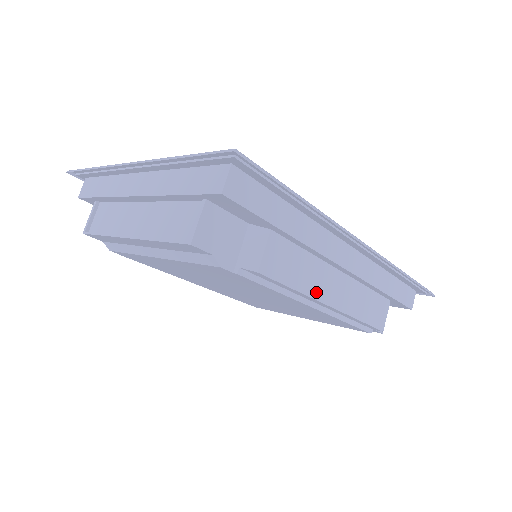
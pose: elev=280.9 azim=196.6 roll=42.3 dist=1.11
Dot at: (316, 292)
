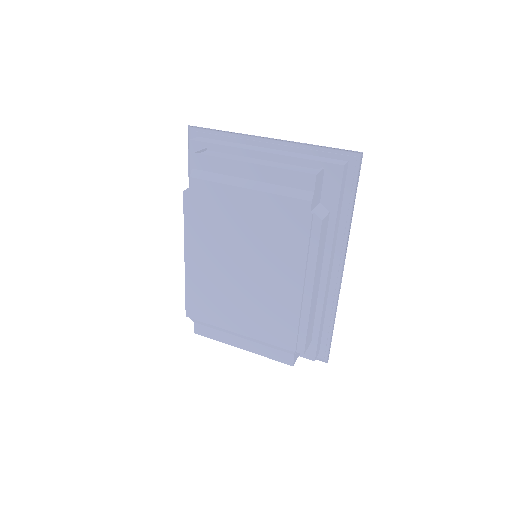
Dot at: (316, 273)
